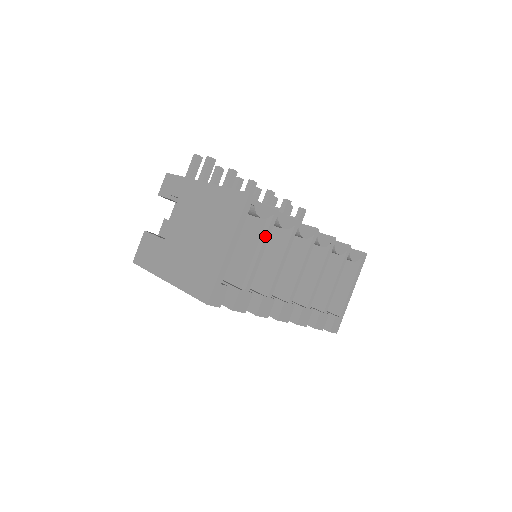
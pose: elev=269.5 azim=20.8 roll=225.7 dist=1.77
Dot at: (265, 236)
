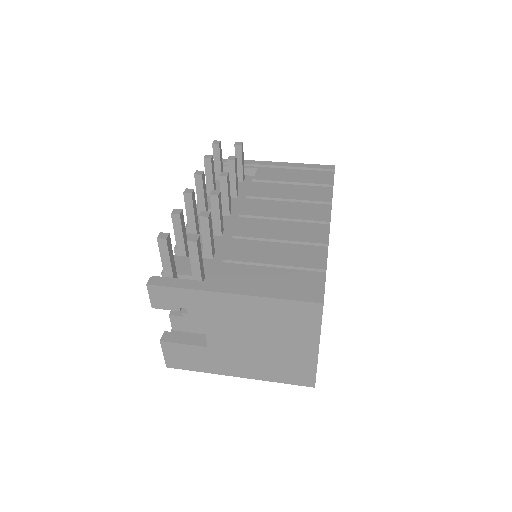
Dot at: occluded
